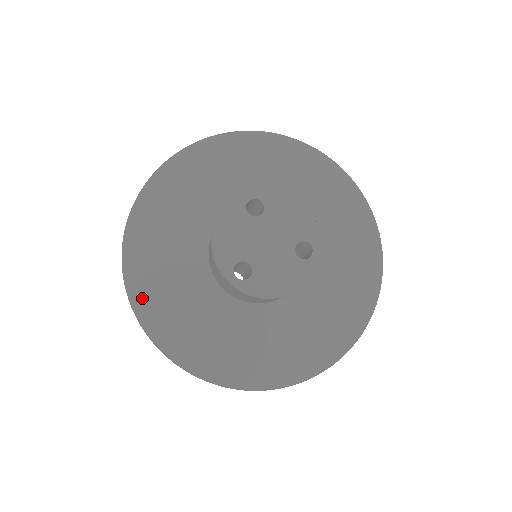
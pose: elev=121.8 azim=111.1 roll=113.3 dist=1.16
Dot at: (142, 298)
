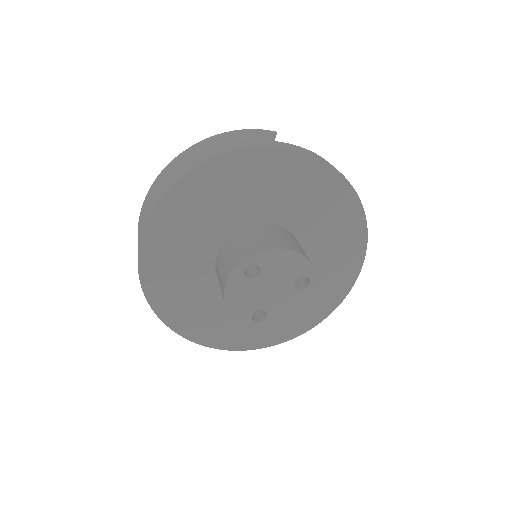
Dot at: (183, 326)
